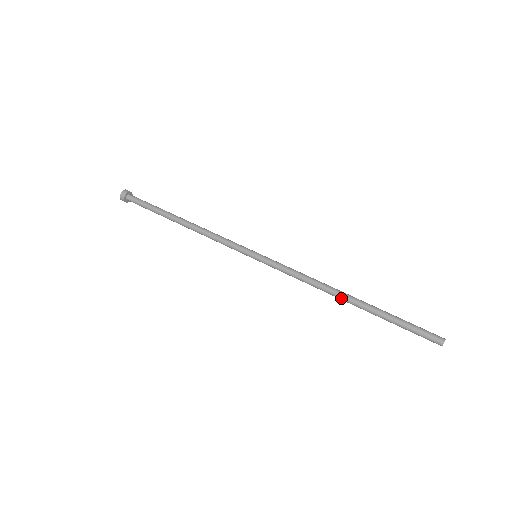
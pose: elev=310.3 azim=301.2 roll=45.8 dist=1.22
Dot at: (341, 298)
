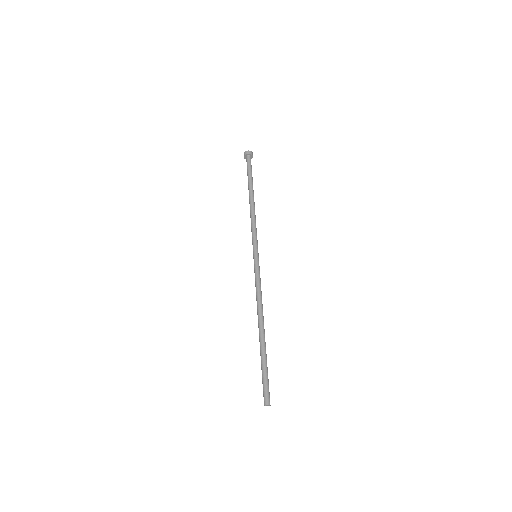
Dot at: (258, 324)
